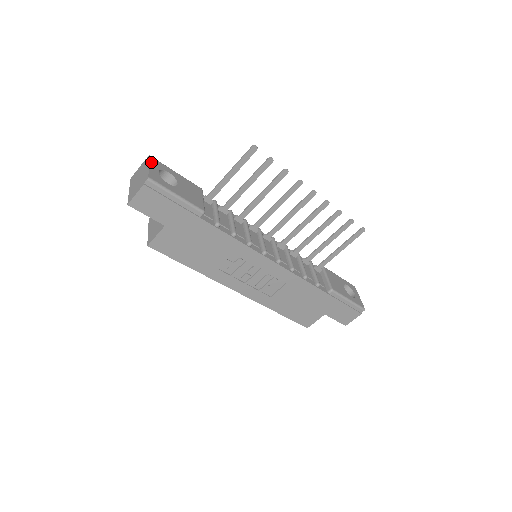
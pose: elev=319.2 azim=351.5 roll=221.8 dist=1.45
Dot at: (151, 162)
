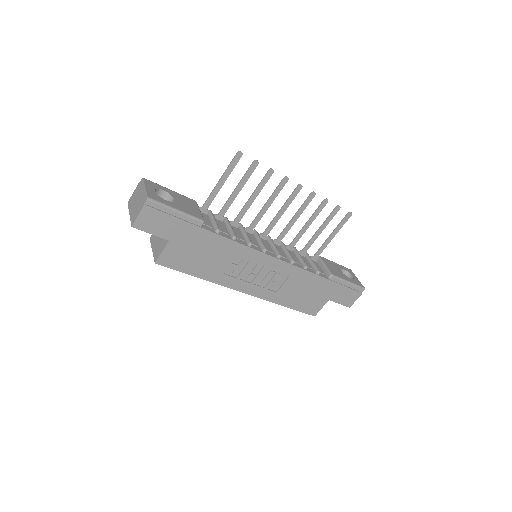
Dot at: (146, 183)
